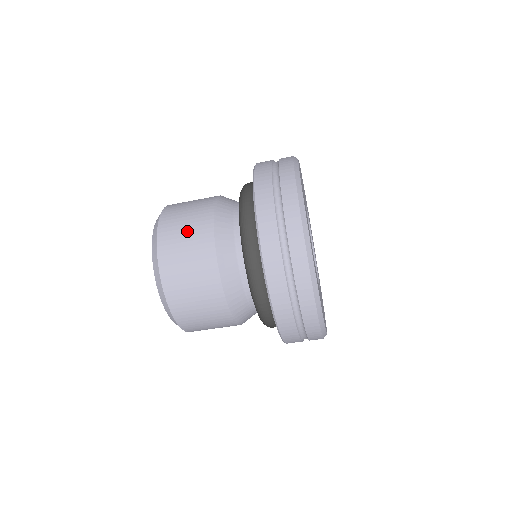
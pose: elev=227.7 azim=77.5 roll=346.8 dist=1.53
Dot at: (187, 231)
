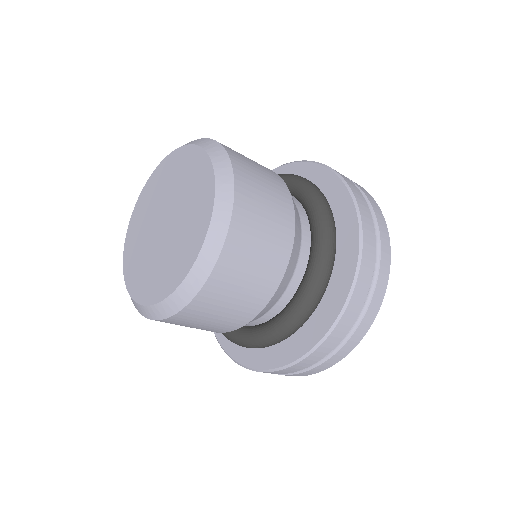
Dot at: (265, 239)
